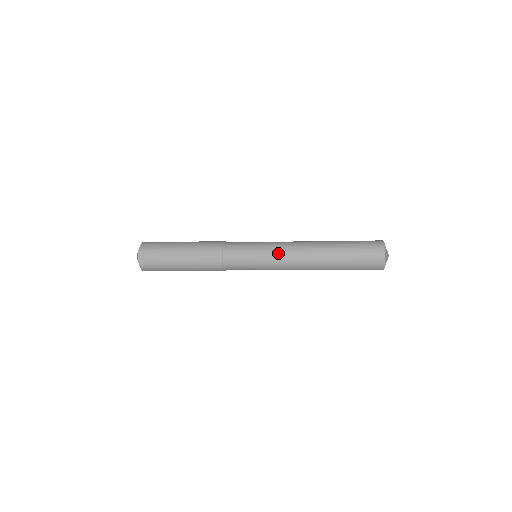
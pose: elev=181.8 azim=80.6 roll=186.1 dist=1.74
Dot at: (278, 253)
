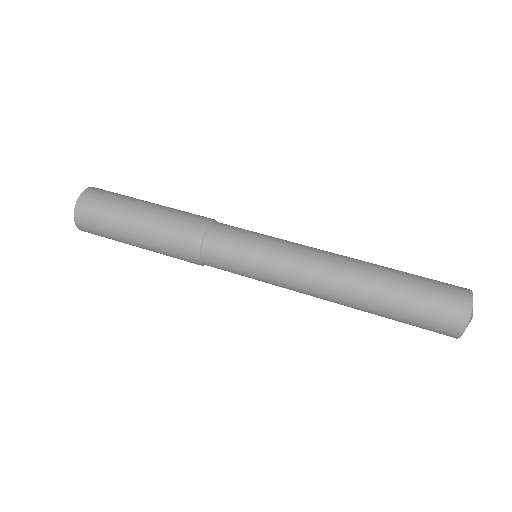
Dot at: (289, 269)
